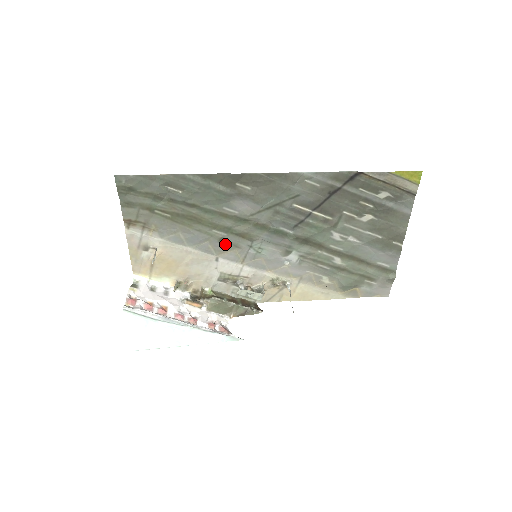
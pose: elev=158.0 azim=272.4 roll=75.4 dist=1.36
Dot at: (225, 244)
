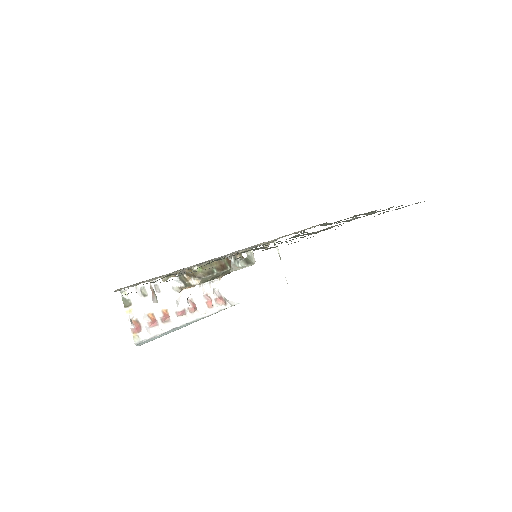
Dot at: occluded
